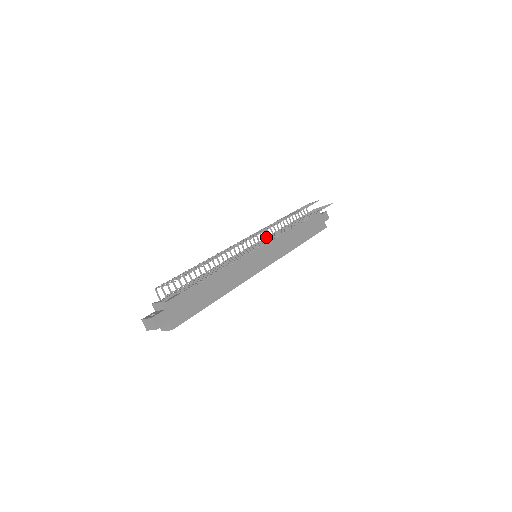
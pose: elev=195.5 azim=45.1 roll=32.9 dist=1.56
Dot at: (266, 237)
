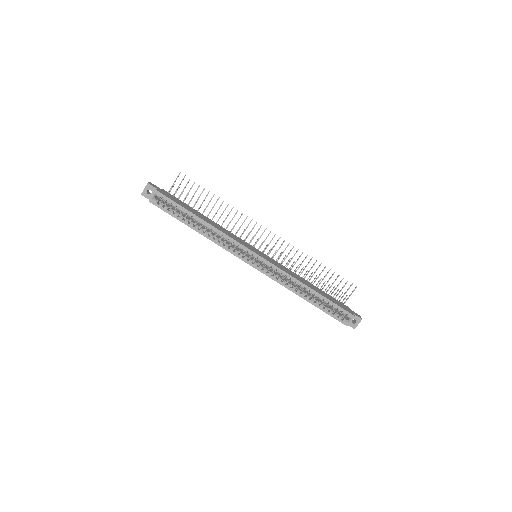
Dot at: (272, 257)
